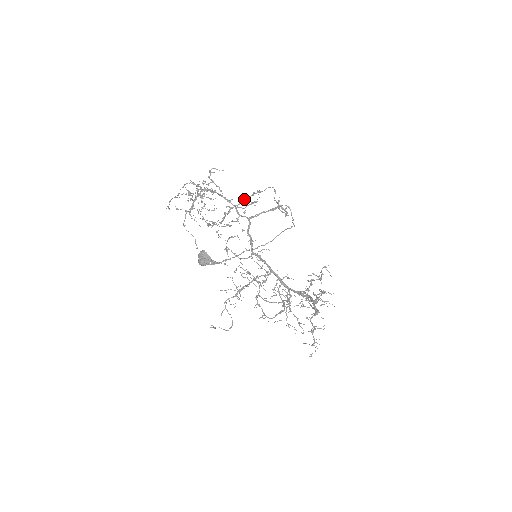
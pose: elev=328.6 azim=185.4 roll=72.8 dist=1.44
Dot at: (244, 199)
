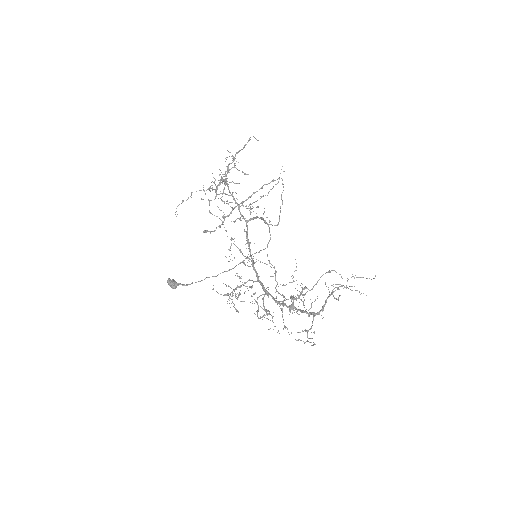
Dot at: (253, 193)
